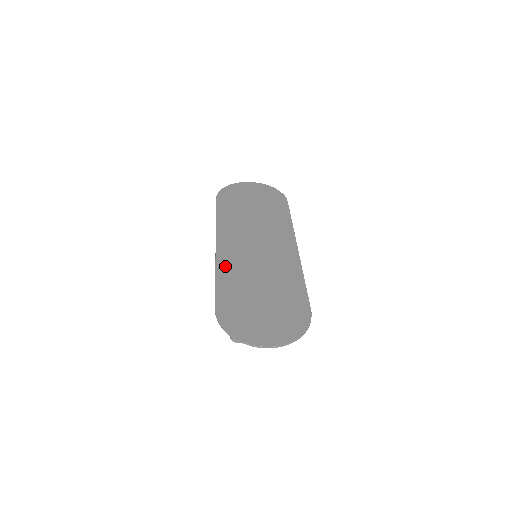
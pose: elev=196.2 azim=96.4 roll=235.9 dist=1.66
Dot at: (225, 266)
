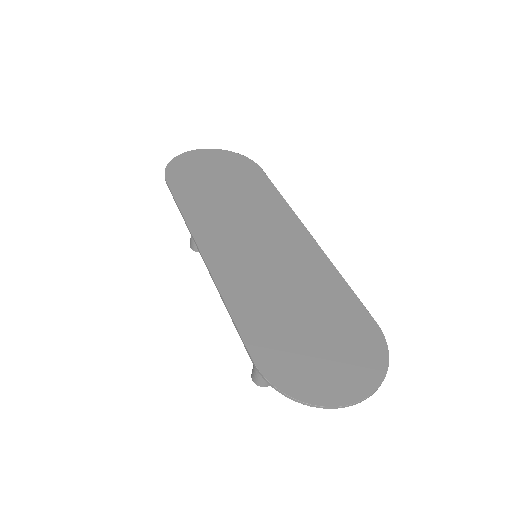
Dot at: (232, 285)
